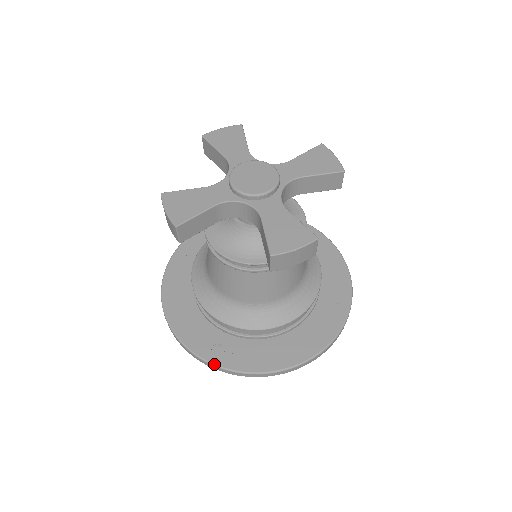
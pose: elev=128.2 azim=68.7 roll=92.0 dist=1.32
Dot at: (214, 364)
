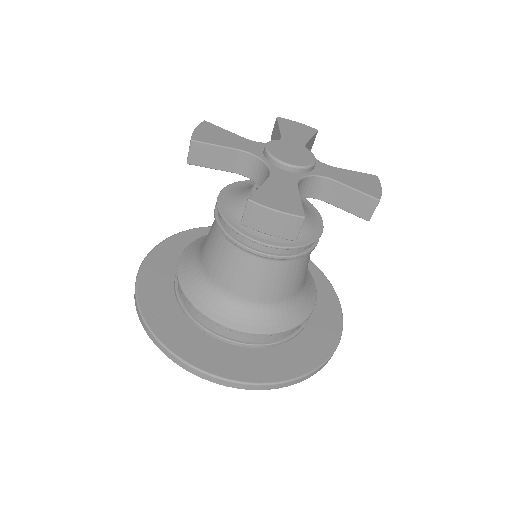
Dot at: (145, 320)
